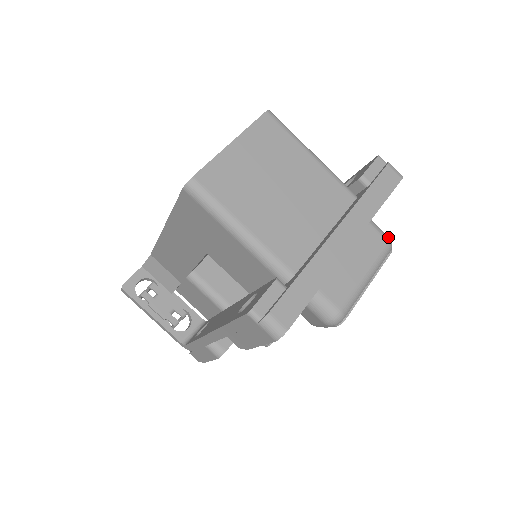
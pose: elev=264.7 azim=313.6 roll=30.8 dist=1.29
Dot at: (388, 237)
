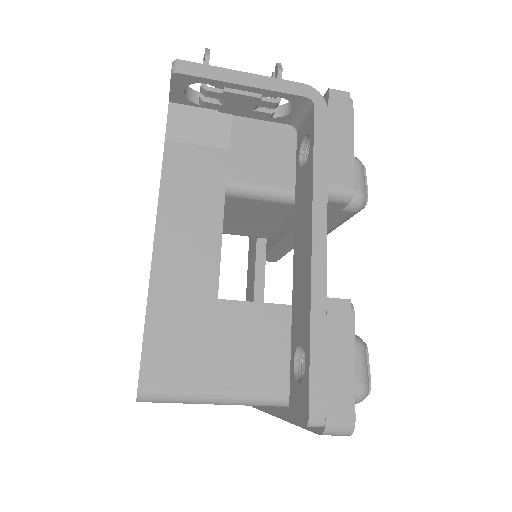
Dot at: (356, 402)
